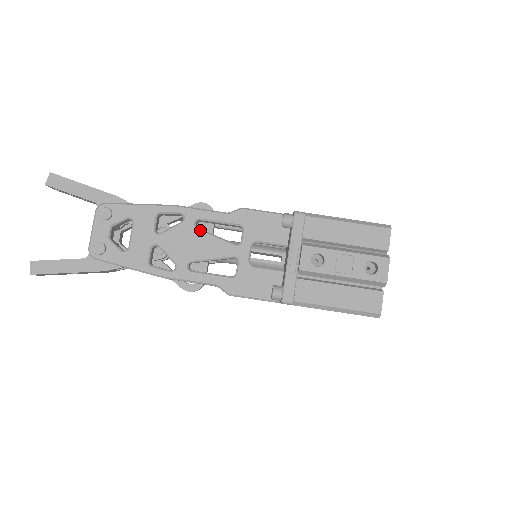
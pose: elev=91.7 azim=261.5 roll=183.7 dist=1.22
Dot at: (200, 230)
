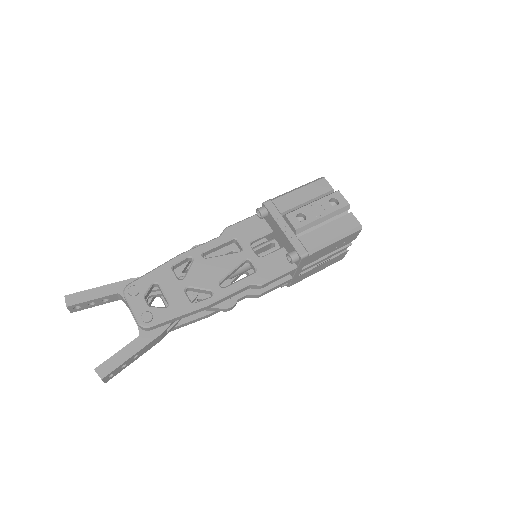
Dot at: (209, 258)
